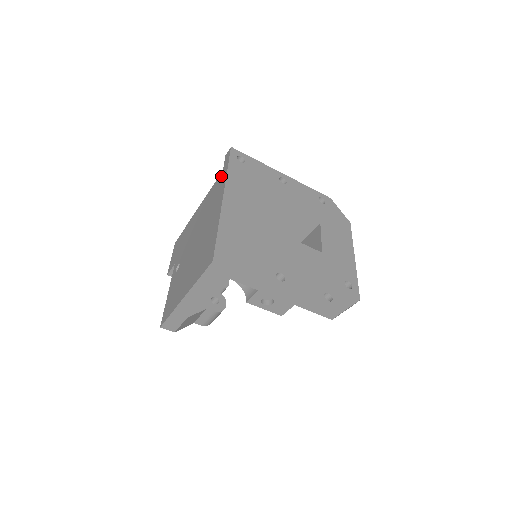
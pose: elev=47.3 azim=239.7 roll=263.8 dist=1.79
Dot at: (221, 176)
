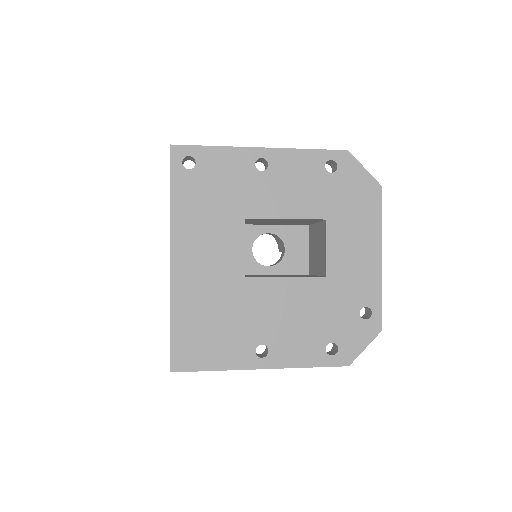
Dot at: occluded
